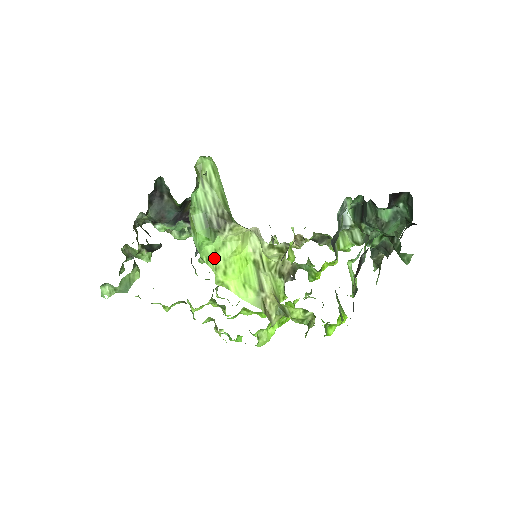
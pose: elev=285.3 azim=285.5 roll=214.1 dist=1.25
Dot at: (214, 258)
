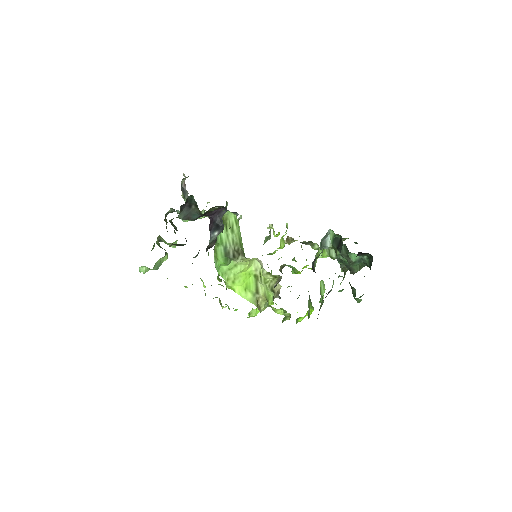
Dot at: (227, 273)
